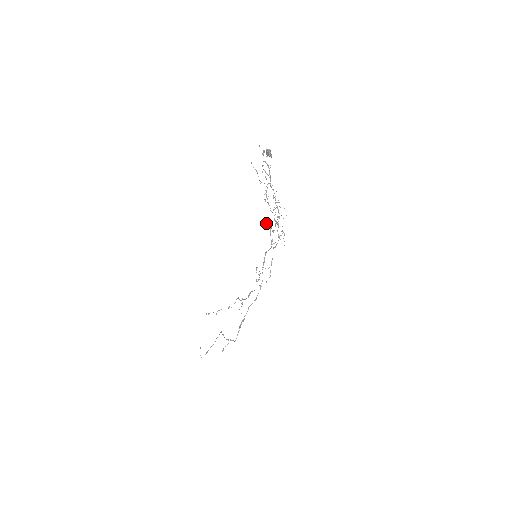
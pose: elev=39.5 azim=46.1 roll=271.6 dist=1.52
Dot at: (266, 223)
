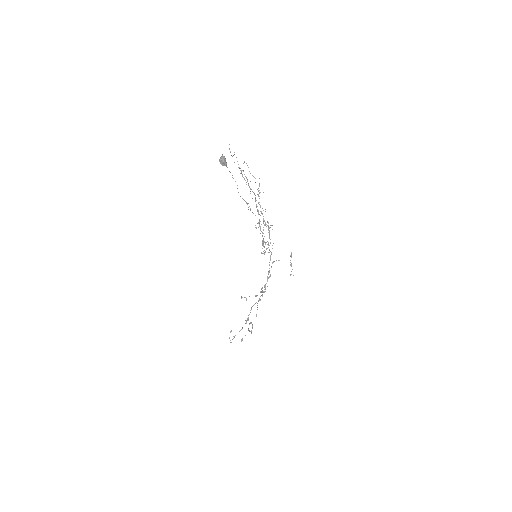
Dot at: occluded
